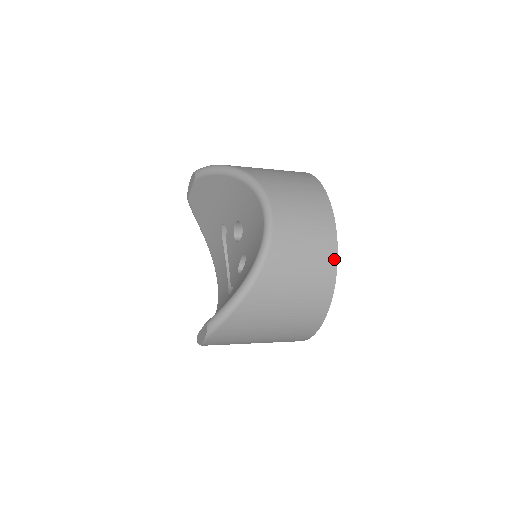
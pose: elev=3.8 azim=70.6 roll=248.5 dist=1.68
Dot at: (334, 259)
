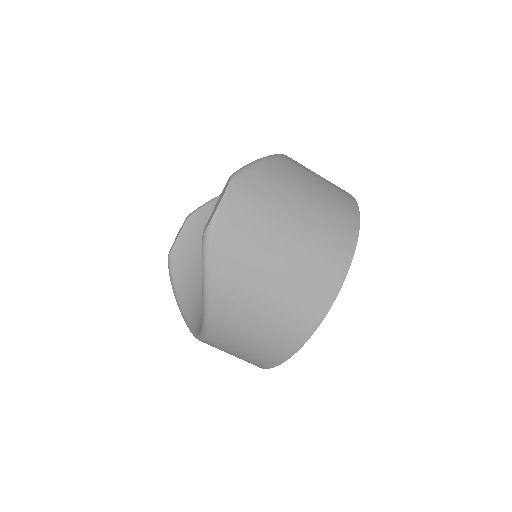
Dot at: occluded
